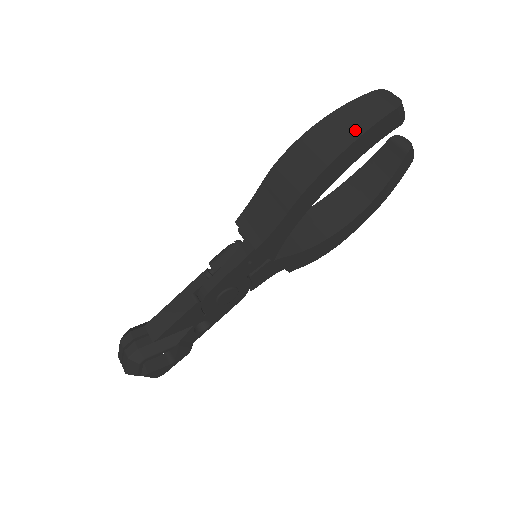
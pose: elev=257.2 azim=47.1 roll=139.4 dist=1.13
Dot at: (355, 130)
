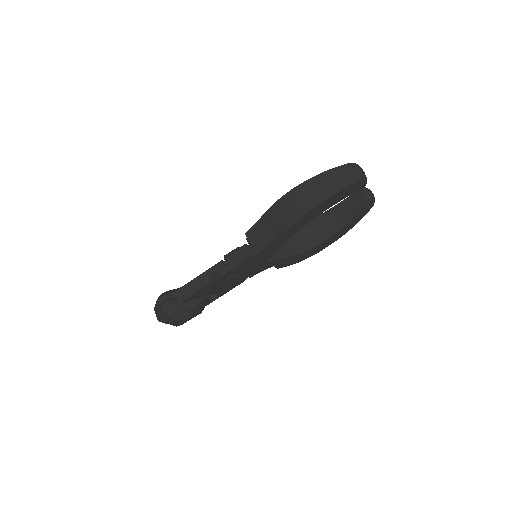
Dot at: (330, 190)
